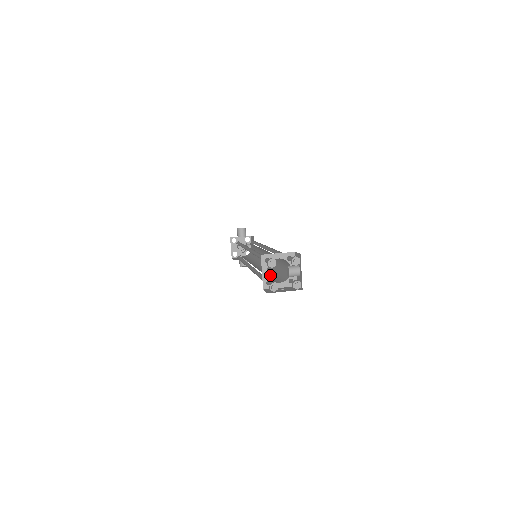
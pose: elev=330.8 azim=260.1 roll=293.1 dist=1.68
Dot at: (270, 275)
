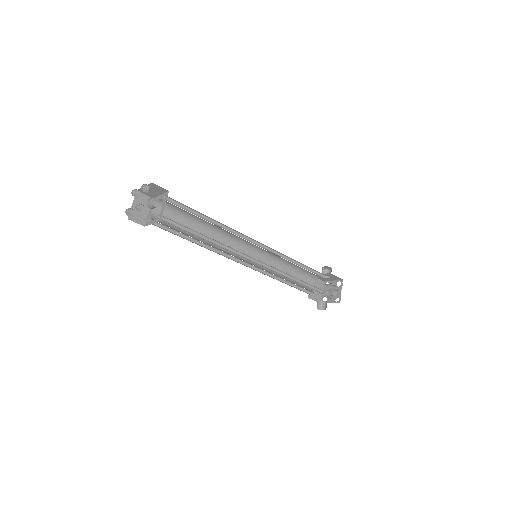
Dot at: occluded
